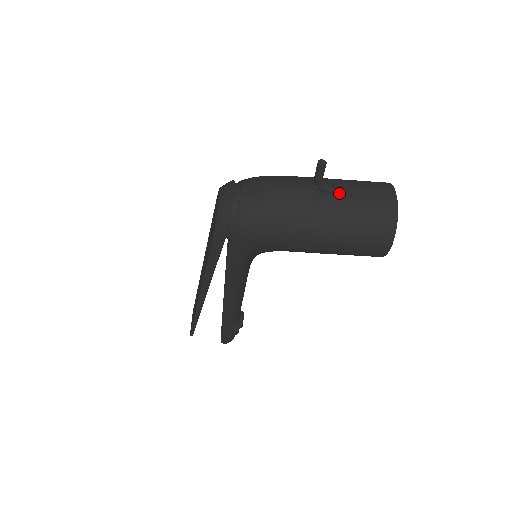
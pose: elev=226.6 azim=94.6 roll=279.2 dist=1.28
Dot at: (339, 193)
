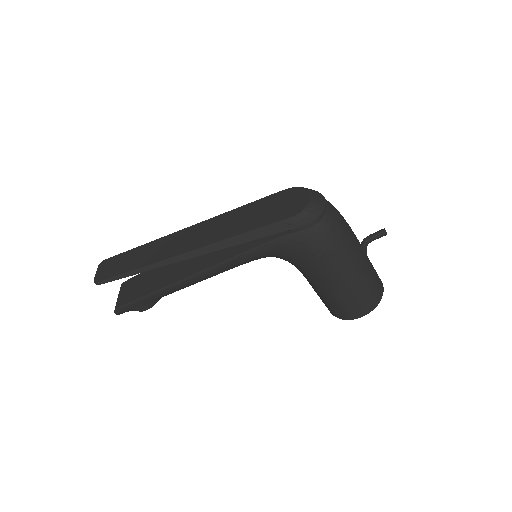
Dot at: (367, 258)
